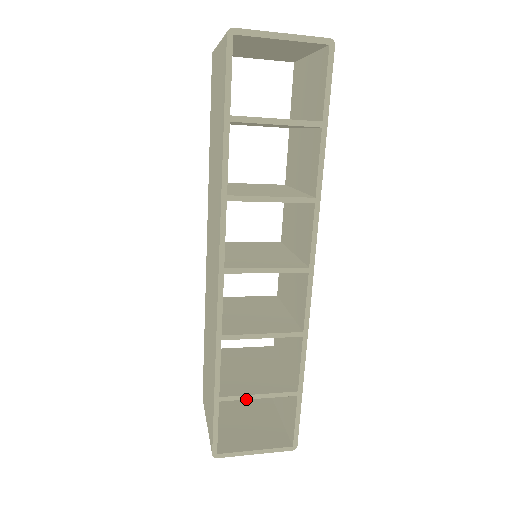
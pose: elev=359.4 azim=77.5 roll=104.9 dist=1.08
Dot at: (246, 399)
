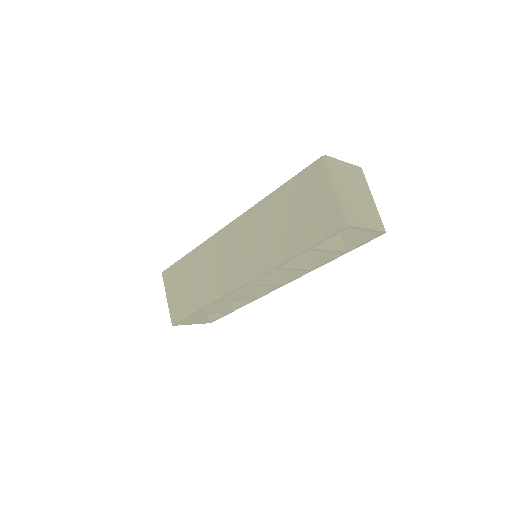
Dot at: occluded
